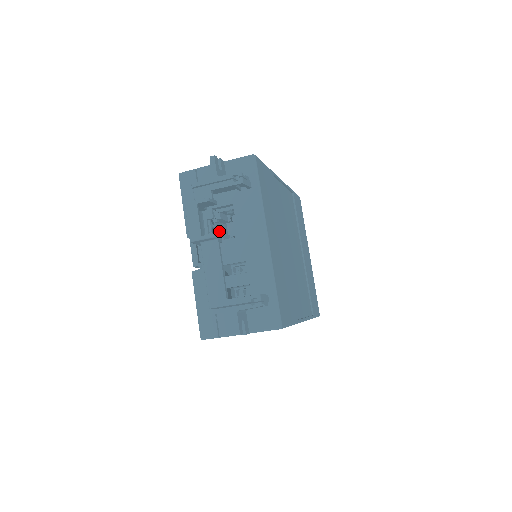
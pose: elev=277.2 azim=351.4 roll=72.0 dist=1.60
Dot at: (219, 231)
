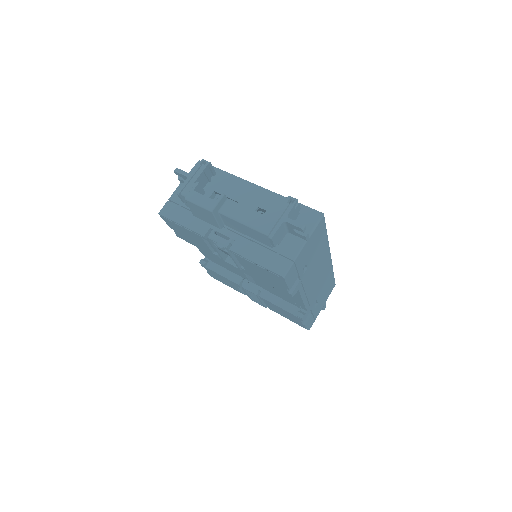
Dot at: occluded
